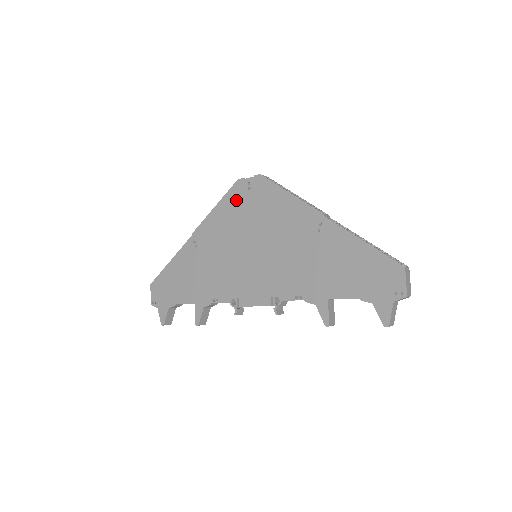
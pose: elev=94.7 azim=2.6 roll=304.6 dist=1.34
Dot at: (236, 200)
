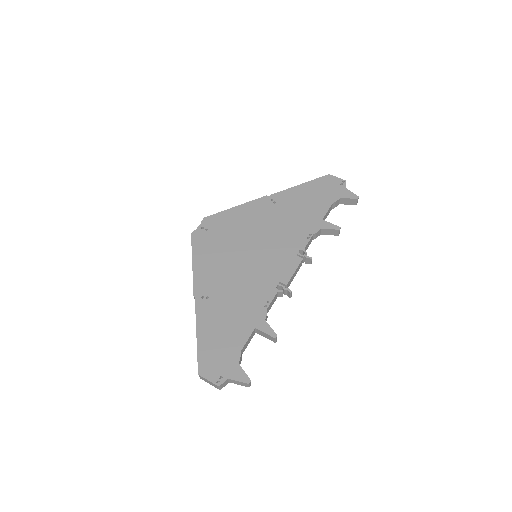
Dot at: (204, 243)
